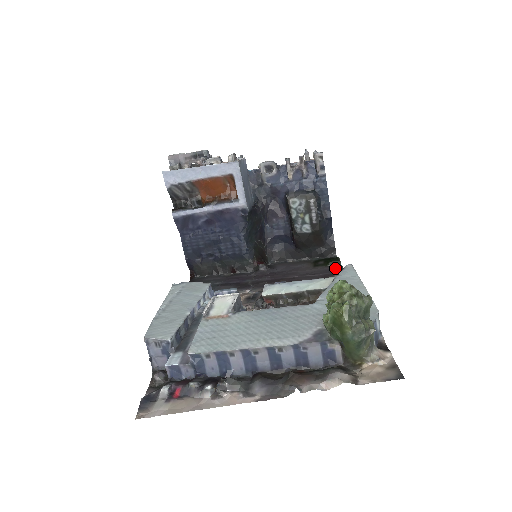
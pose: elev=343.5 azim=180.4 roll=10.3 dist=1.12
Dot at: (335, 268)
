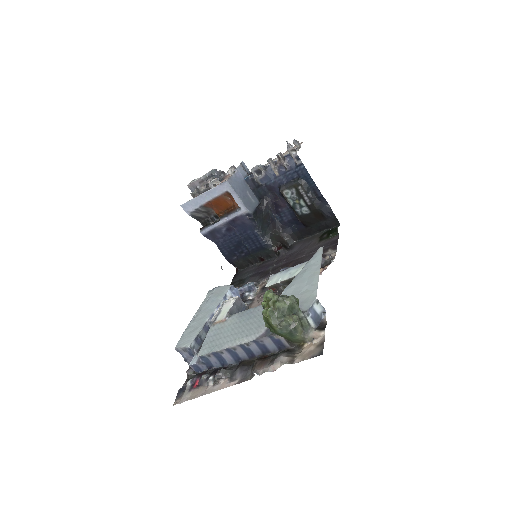
Dot at: (332, 240)
